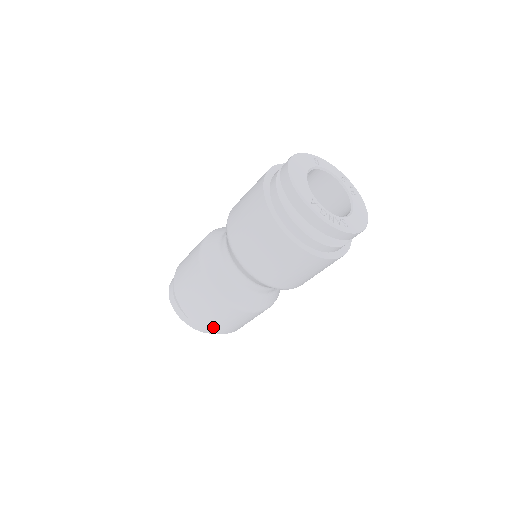
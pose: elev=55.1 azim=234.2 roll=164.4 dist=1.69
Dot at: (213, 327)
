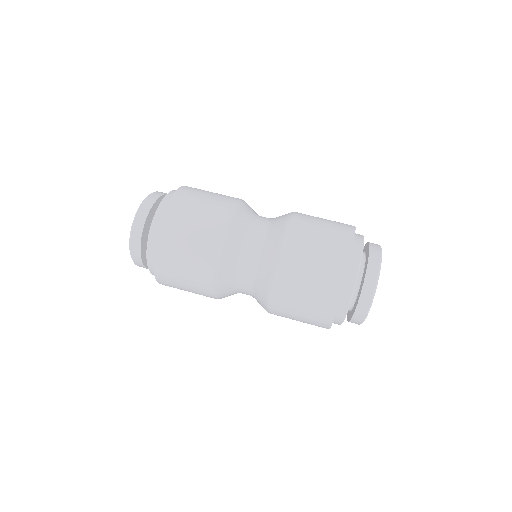
Dot at: occluded
